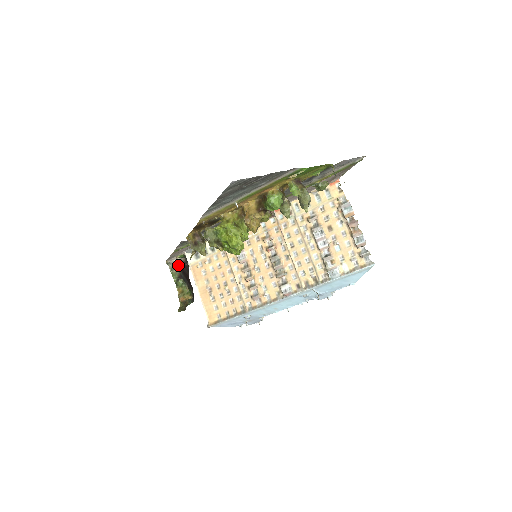
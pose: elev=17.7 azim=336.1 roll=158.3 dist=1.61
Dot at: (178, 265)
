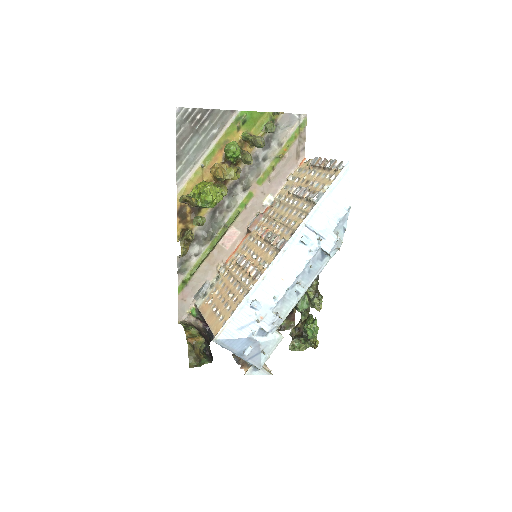
Dot at: (192, 325)
